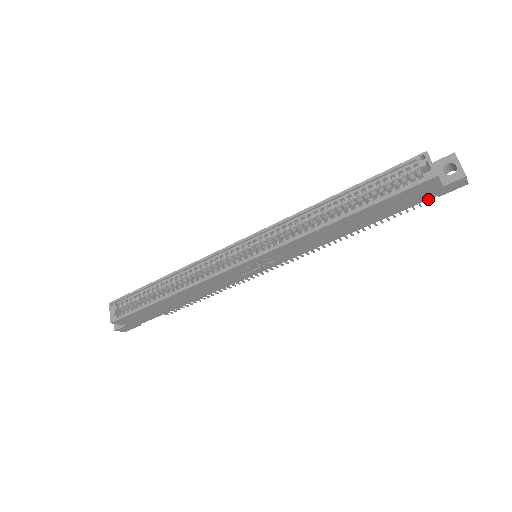
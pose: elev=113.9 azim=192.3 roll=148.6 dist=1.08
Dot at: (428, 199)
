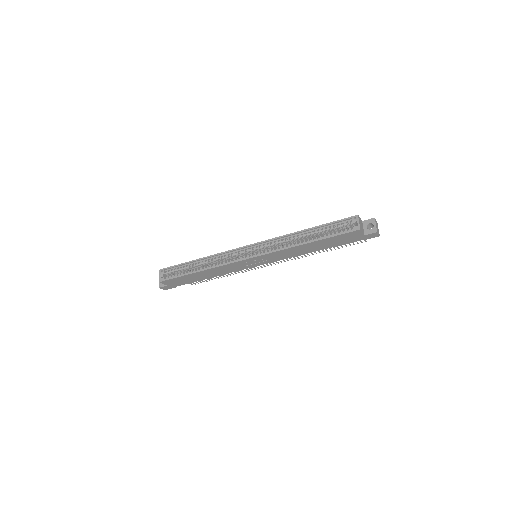
Dot at: occluded
